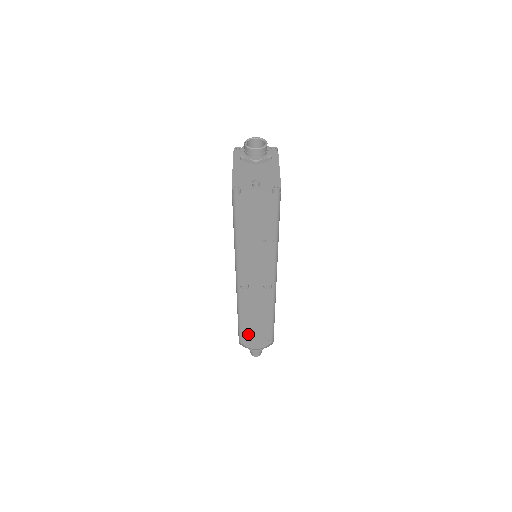
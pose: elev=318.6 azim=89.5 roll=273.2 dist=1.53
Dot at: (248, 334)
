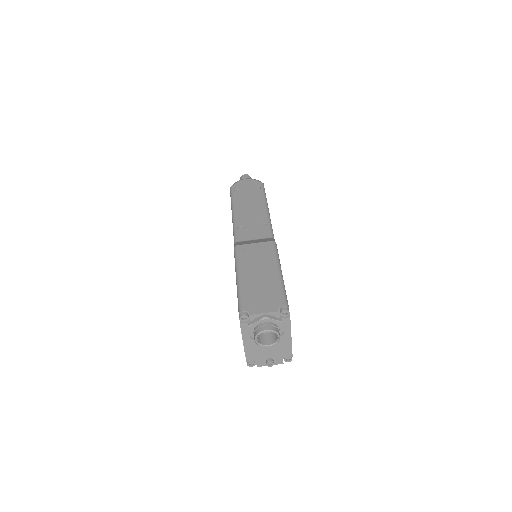
Dot at: occluded
